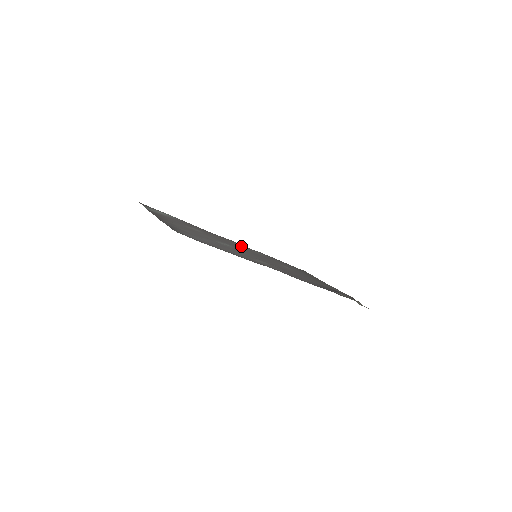
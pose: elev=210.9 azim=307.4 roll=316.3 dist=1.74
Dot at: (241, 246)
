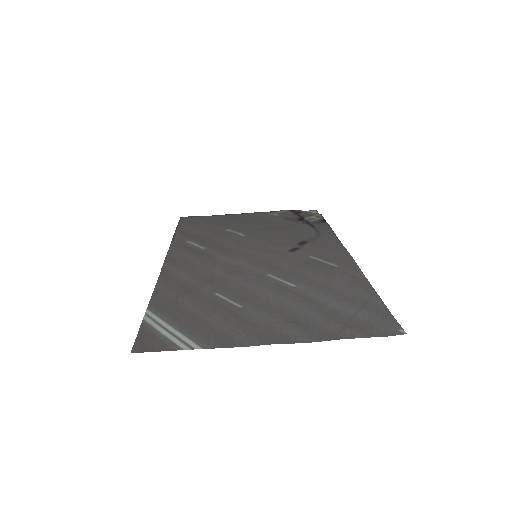
Dot at: (202, 258)
